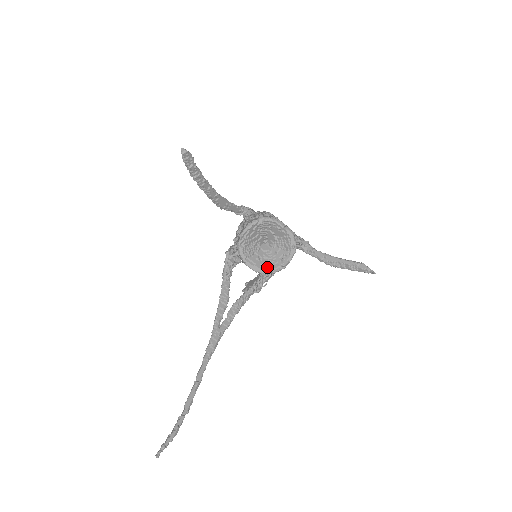
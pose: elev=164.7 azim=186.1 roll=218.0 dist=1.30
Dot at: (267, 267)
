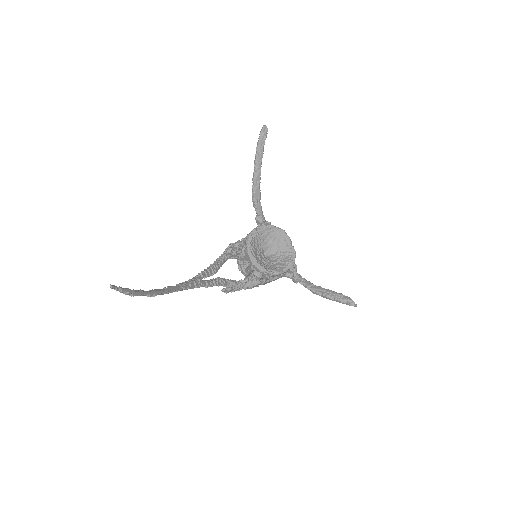
Dot at: (263, 265)
